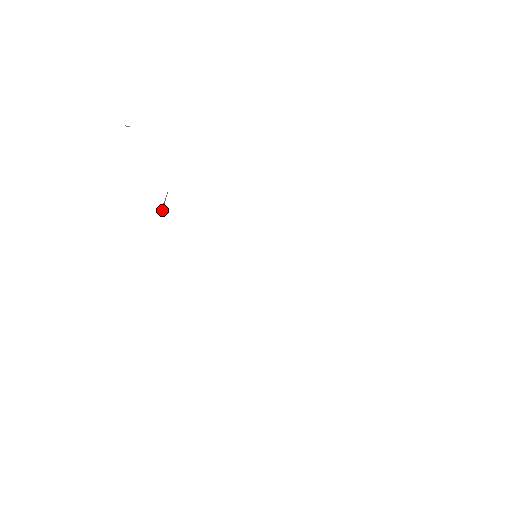
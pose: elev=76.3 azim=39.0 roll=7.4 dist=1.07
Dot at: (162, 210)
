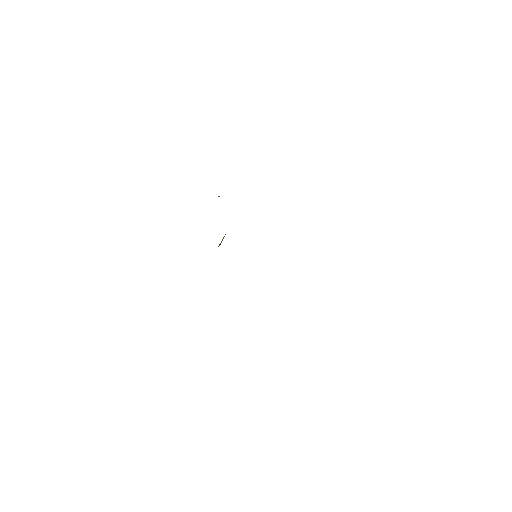
Dot at: occluded
